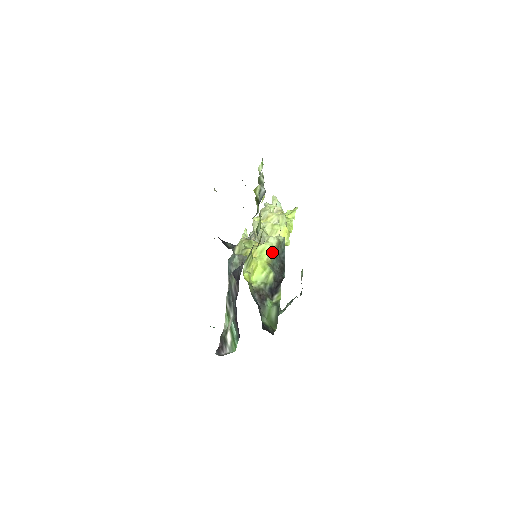
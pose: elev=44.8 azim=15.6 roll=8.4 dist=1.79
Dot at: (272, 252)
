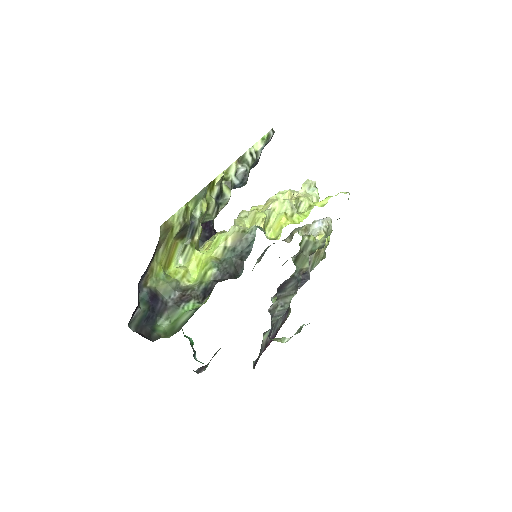
Dot at: (226, 244)
